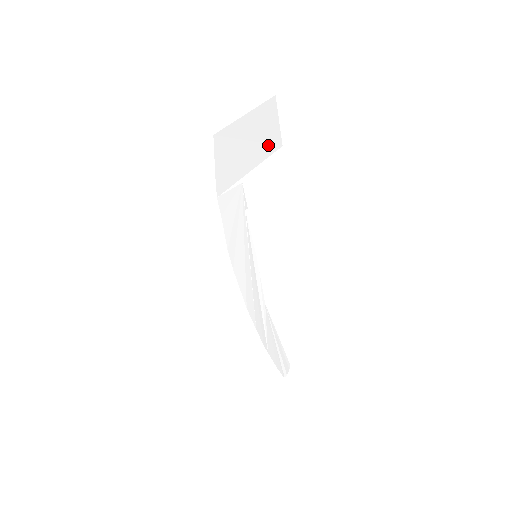
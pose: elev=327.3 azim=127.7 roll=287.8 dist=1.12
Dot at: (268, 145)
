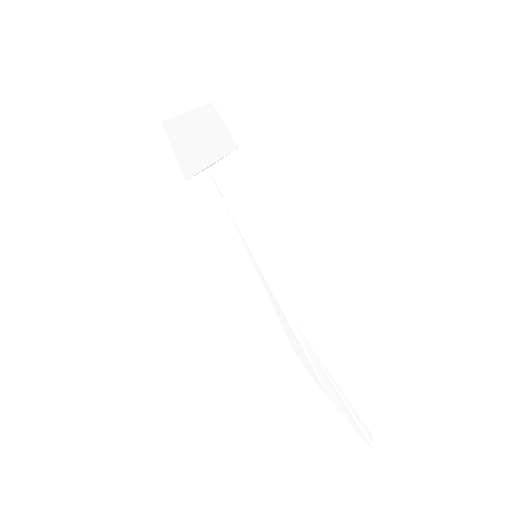
Dot at: (223, 144)
